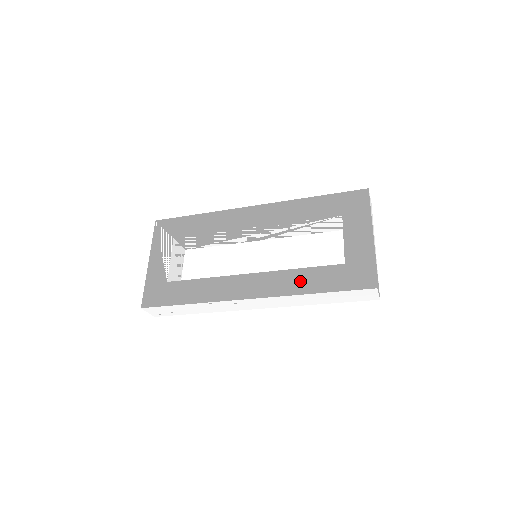
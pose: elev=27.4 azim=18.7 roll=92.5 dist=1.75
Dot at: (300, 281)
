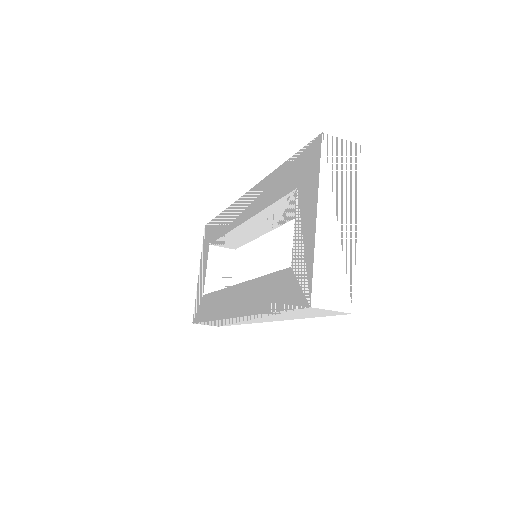
Dot at: (261, 295)
